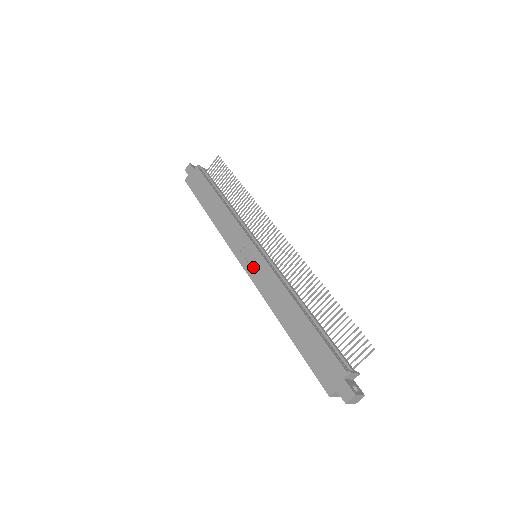
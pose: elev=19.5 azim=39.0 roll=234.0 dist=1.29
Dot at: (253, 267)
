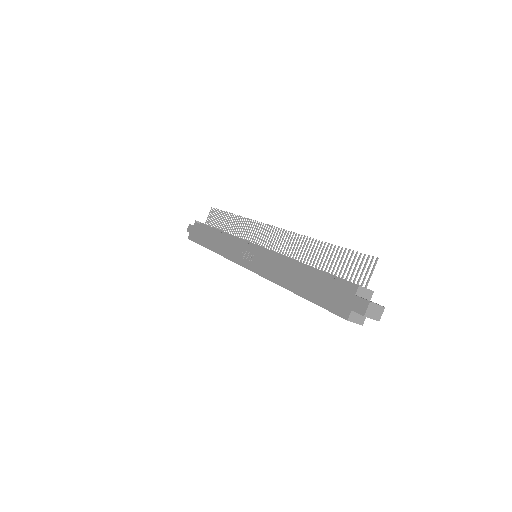
Dot at: (253, 262)
